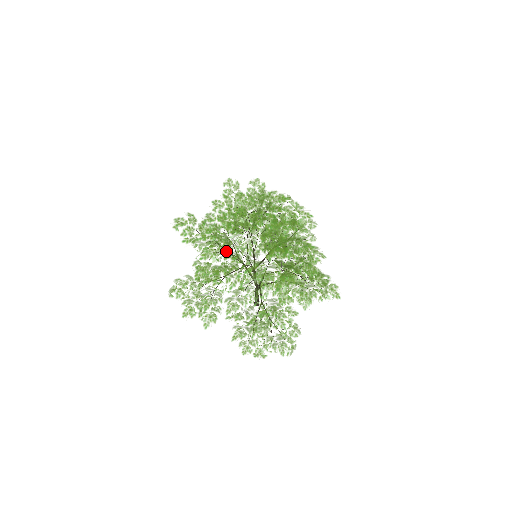
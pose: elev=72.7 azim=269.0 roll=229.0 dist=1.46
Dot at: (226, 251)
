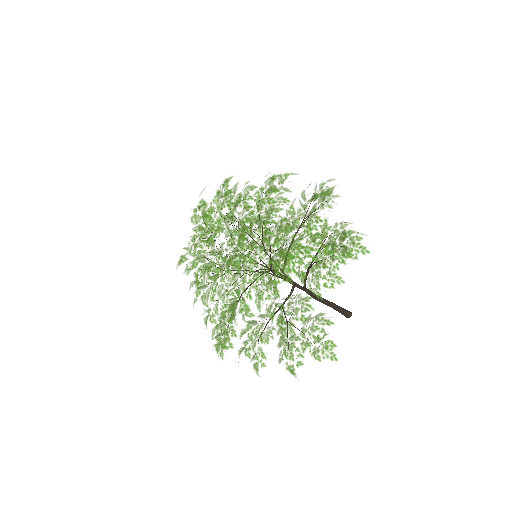
Dot at: occluded
